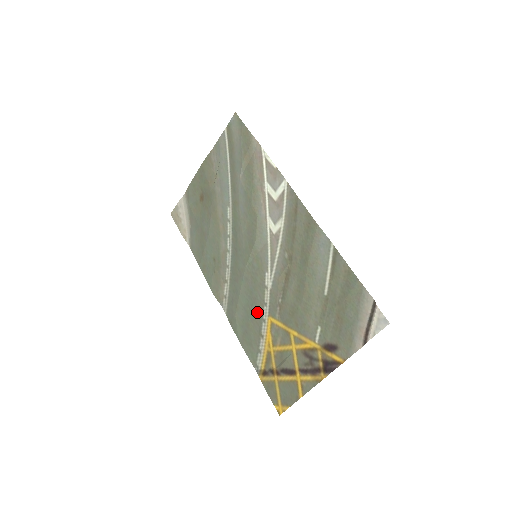
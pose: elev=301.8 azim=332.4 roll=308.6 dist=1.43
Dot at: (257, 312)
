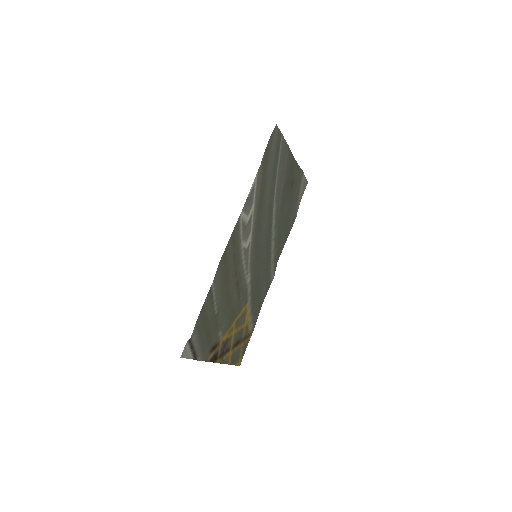
Dot at: (254, 295)
